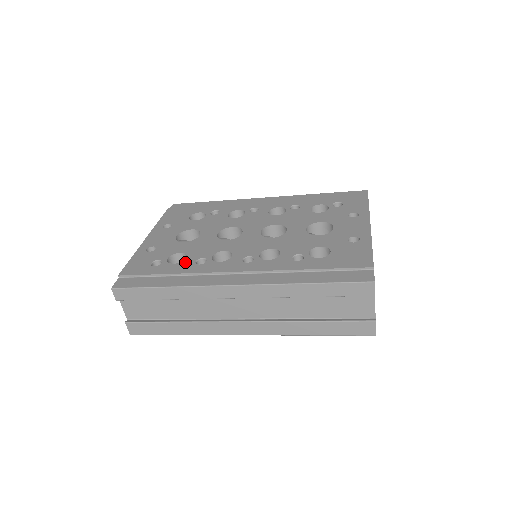
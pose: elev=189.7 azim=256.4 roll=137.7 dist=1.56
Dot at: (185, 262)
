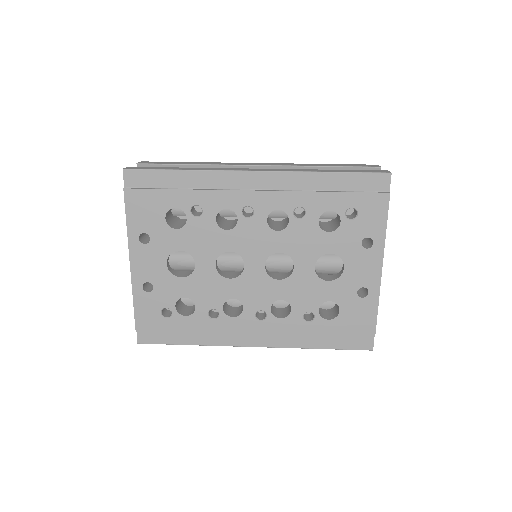
Dot at: (197, 315)
